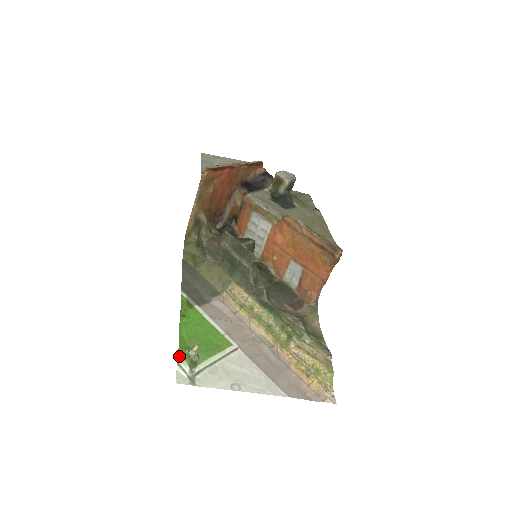
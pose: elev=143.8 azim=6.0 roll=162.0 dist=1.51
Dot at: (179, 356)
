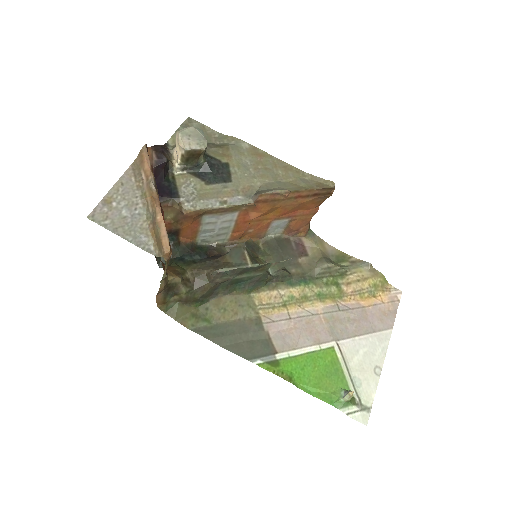
Dot at: (341, 410)
